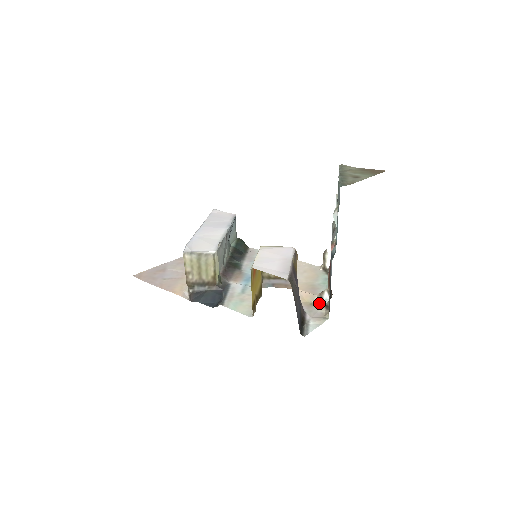
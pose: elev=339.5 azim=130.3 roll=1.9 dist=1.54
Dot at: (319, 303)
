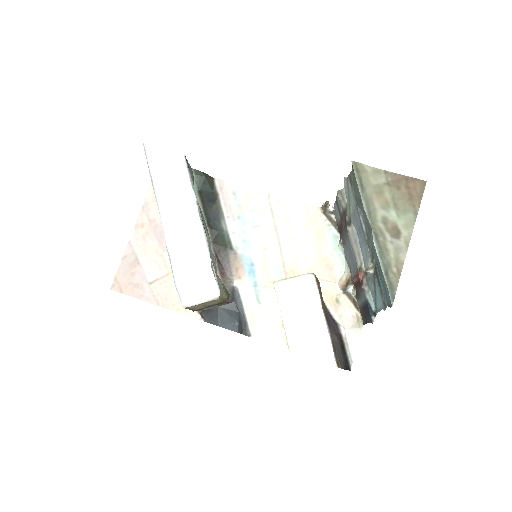
Dot at: (344, 296)
